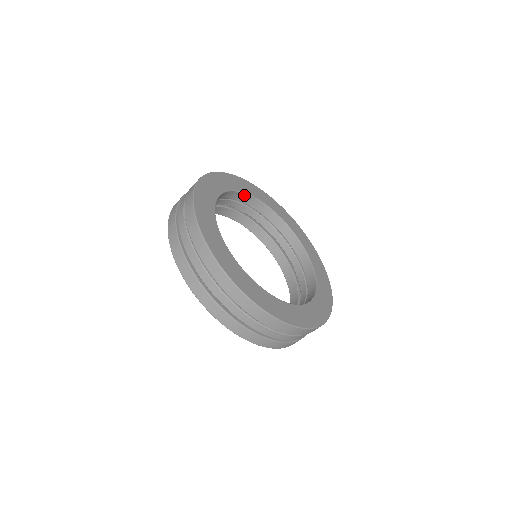
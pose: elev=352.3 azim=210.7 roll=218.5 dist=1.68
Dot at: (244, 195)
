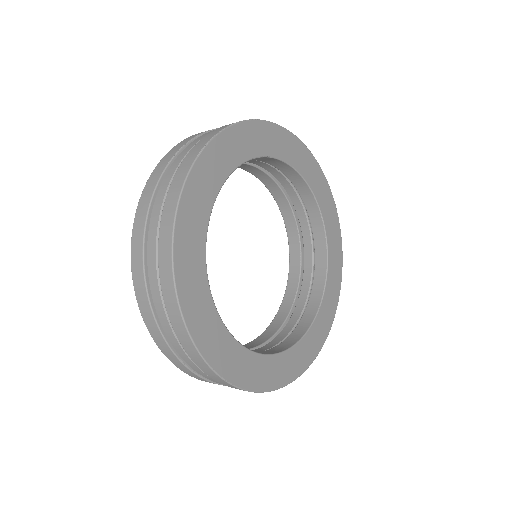
Dot at: (235, 167)
